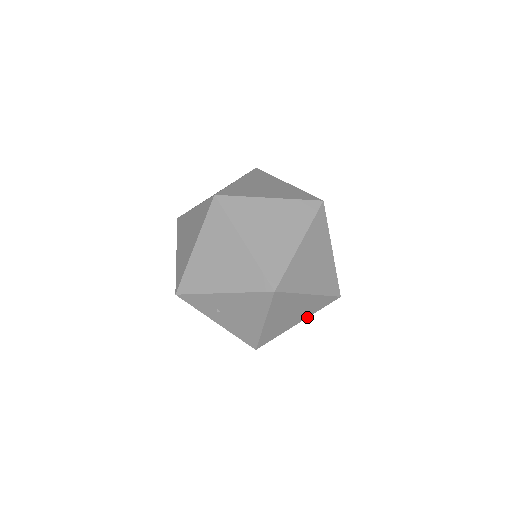
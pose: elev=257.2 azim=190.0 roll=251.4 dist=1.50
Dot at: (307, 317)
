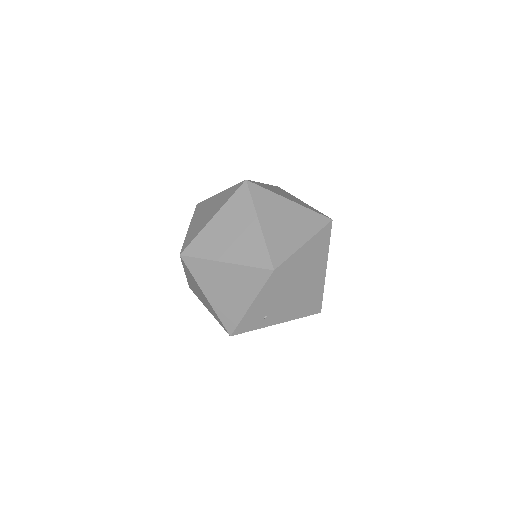
Dot at: (327, 257)
